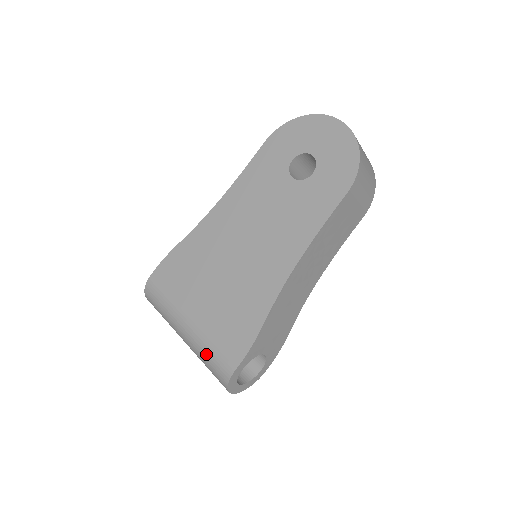
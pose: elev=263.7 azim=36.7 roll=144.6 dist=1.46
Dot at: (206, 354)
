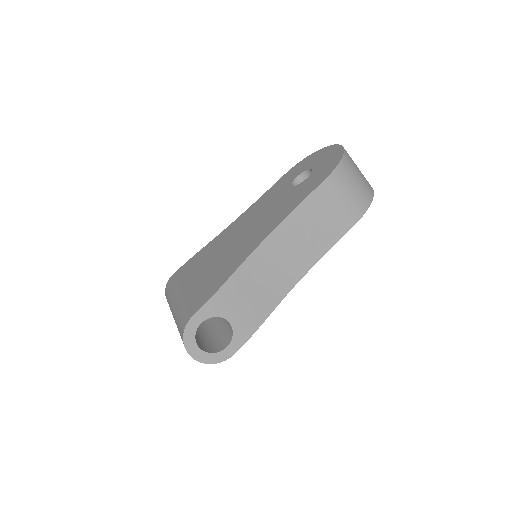
Dot at: (179, 314)
